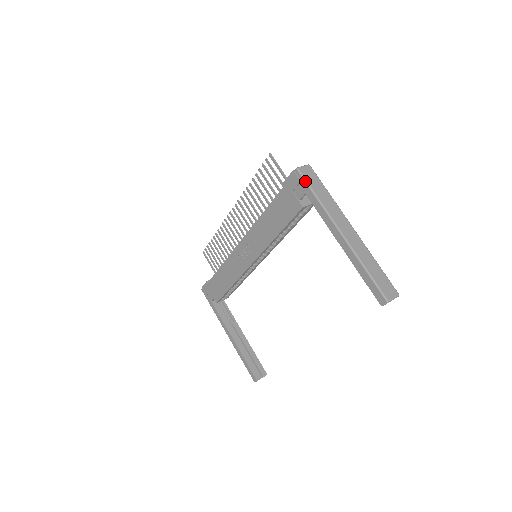
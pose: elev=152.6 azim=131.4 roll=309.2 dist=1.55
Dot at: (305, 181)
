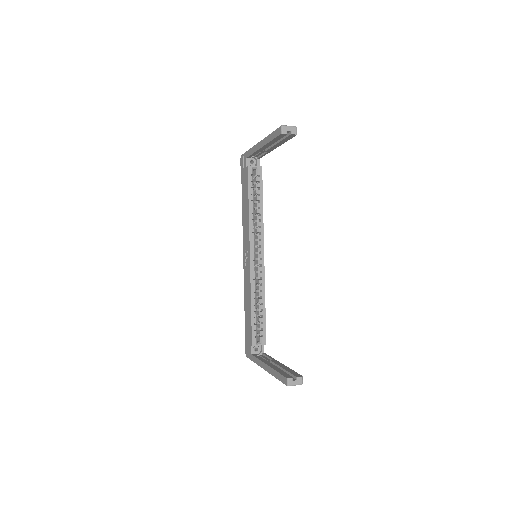
Dot at: (244, 153)
